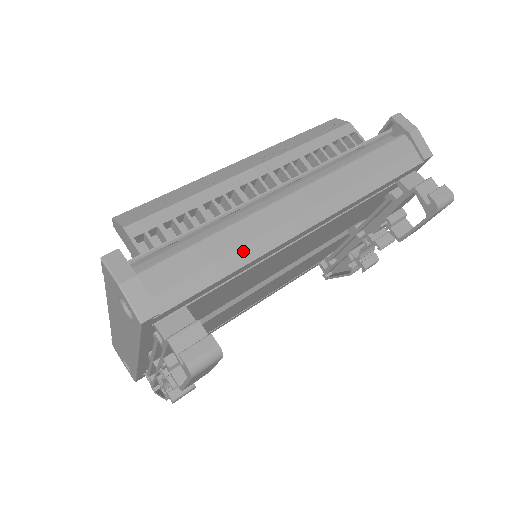
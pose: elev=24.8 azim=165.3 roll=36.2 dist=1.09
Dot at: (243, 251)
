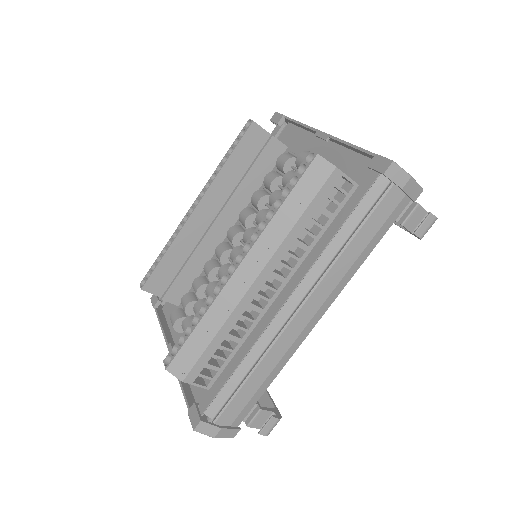
Dot at: (276, 368)
